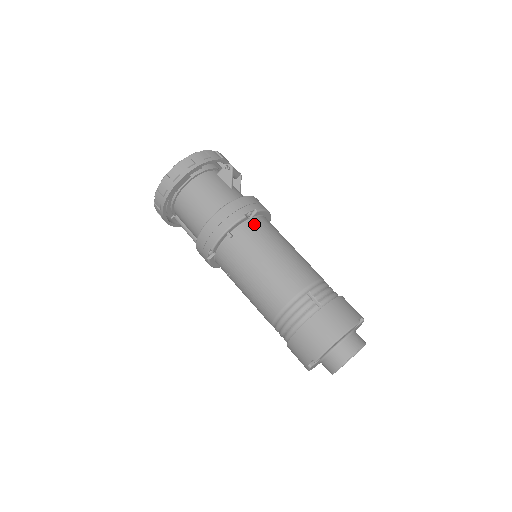
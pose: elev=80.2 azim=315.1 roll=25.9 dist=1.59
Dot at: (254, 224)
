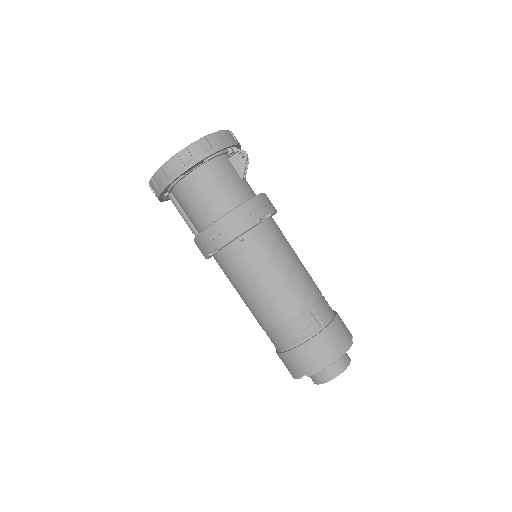
Dot at: (266, 229)
